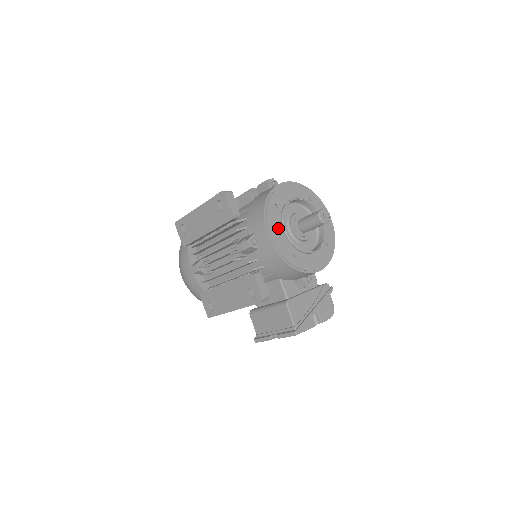
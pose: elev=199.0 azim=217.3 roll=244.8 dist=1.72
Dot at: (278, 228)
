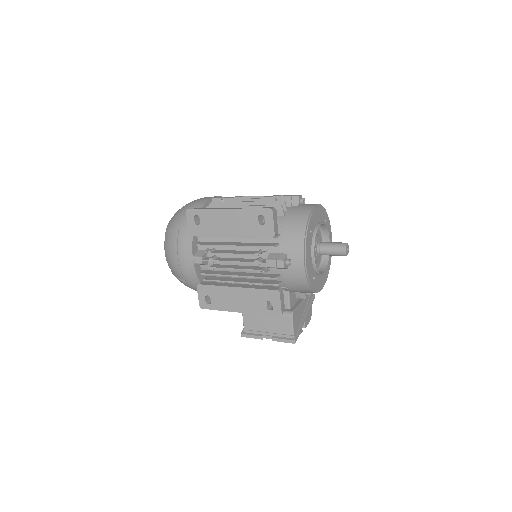
Dot at: (310, 253)
